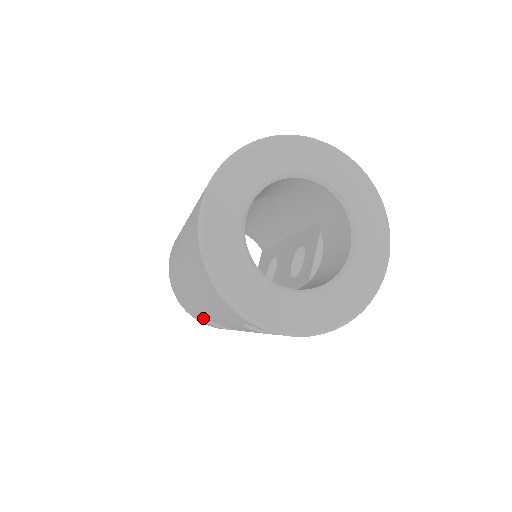
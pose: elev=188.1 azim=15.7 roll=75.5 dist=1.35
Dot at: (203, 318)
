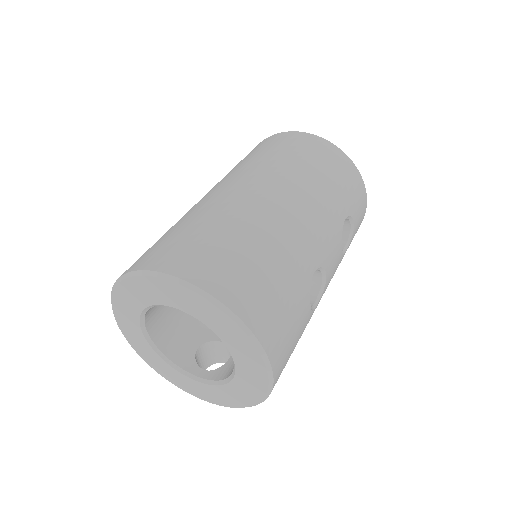
Dot at: occluded
